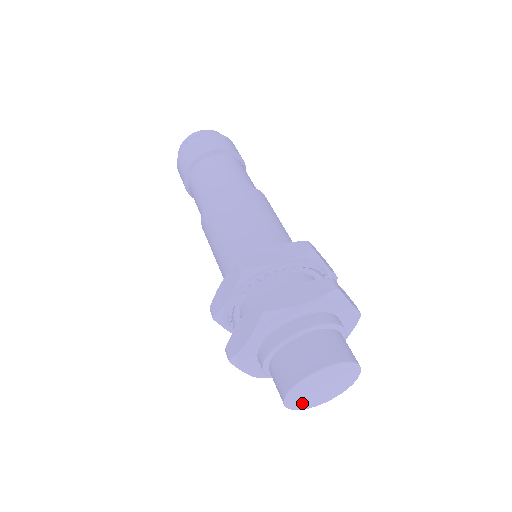
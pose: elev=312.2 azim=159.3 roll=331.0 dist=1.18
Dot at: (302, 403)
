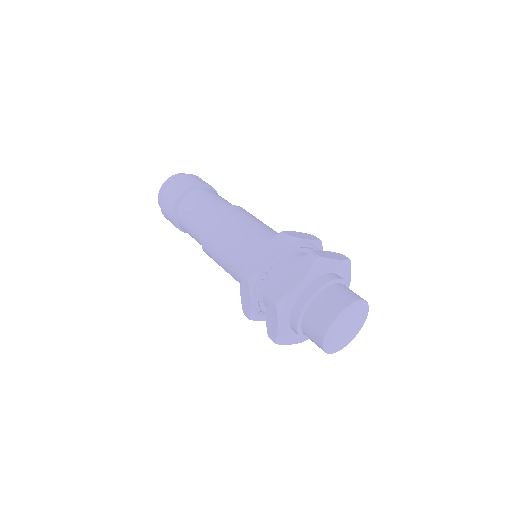
Dot at: (339, 345)
